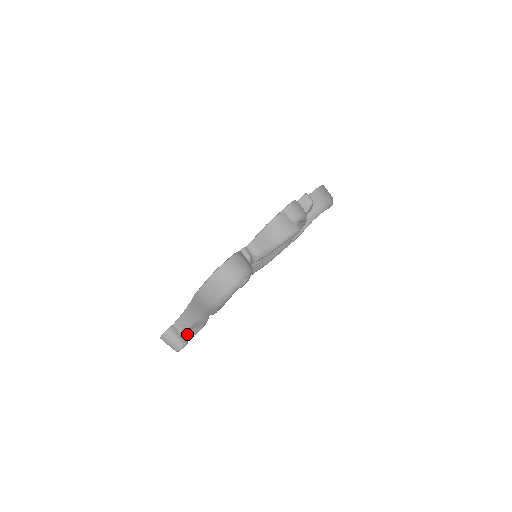
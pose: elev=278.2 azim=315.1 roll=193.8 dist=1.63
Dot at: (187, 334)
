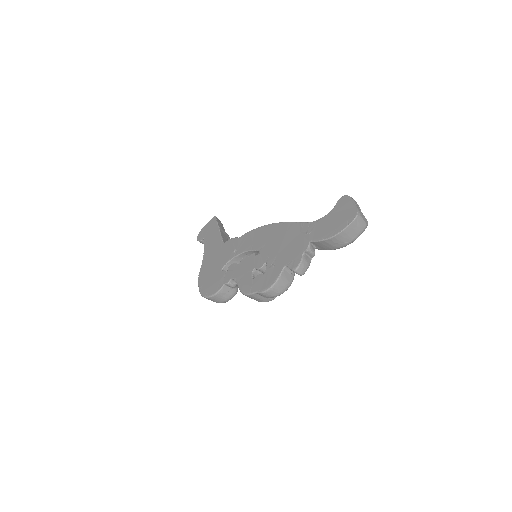
Dot at: occluded
